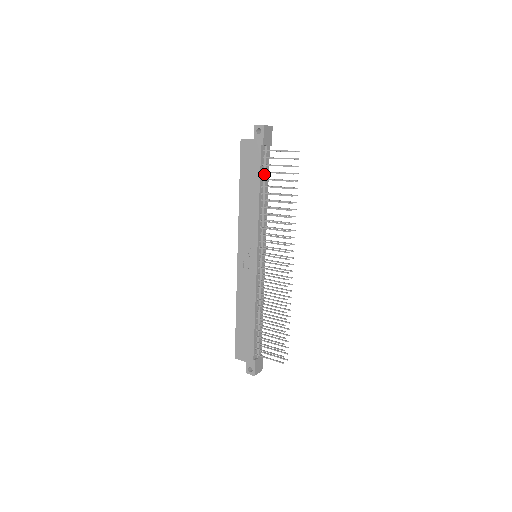
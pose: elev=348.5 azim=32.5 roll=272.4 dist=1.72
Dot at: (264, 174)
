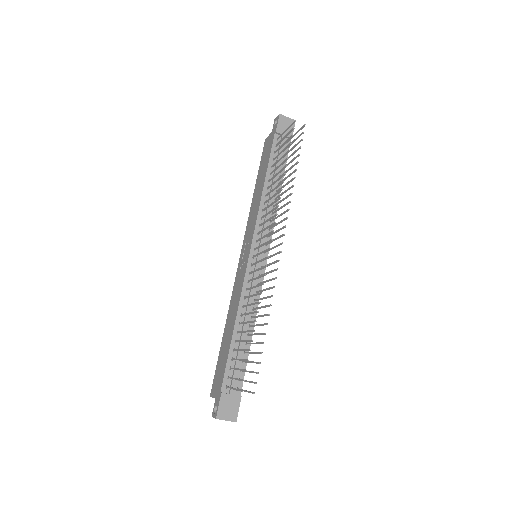
Dot at: occluded
